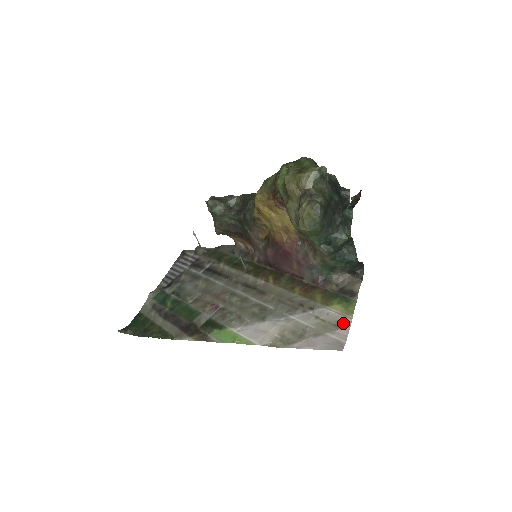
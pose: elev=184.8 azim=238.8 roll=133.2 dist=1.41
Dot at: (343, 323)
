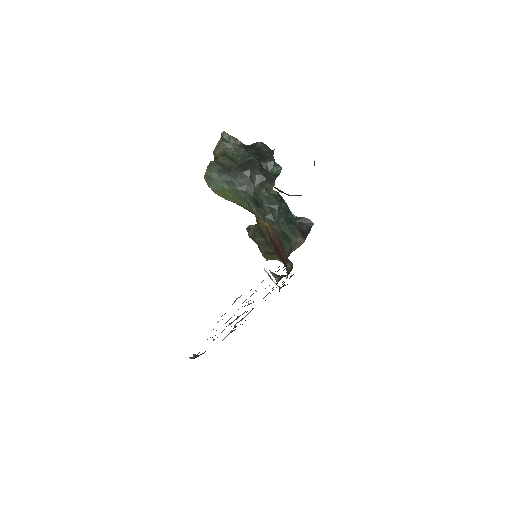
Dot at: occluded
